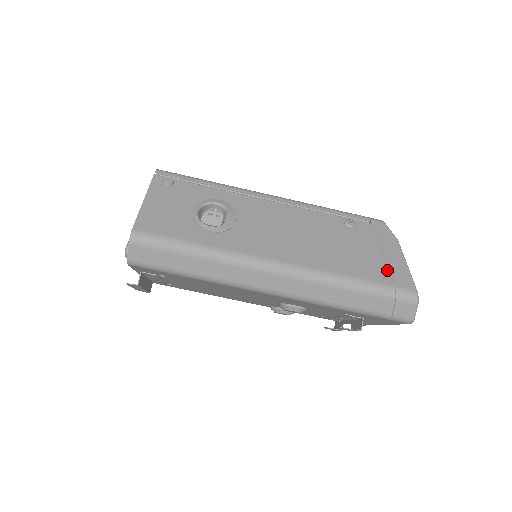
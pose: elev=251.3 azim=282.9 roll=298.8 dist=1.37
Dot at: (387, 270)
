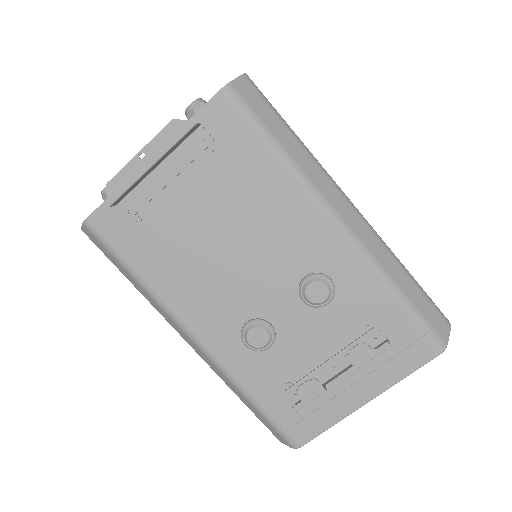
Dot at: occluded
